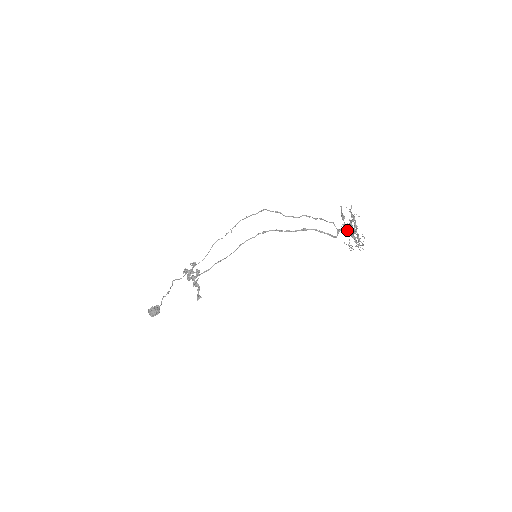
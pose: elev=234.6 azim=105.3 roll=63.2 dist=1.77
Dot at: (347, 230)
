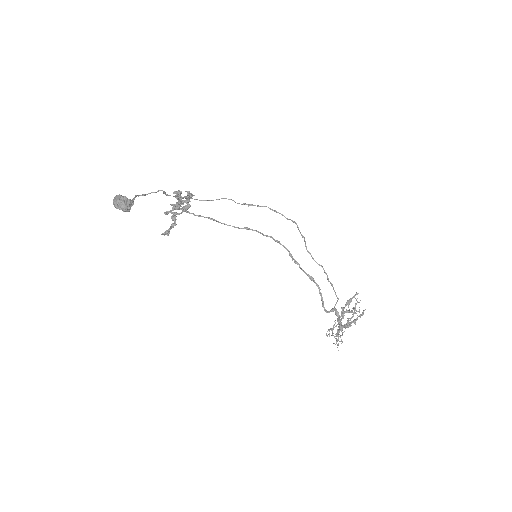
Dot at: (341, 316)
